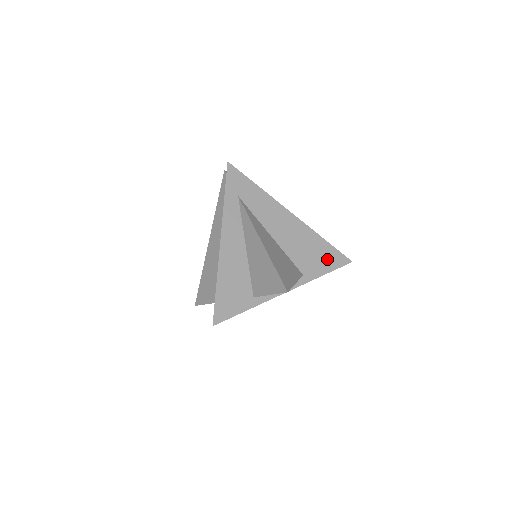
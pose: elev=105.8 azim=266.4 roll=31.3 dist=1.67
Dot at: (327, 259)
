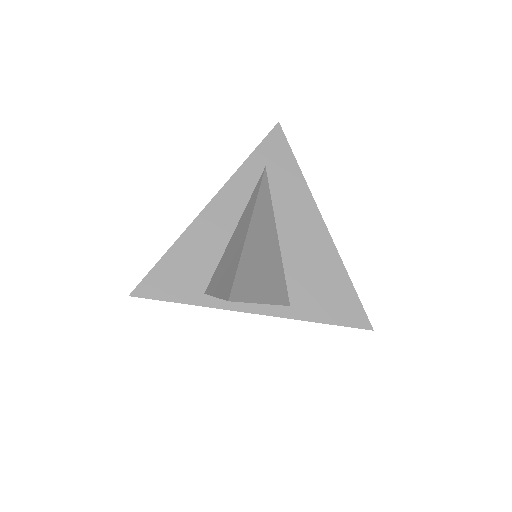
Dot at: (338, 306)
